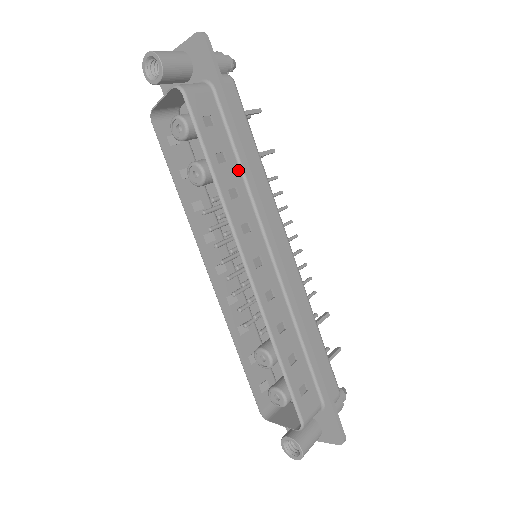
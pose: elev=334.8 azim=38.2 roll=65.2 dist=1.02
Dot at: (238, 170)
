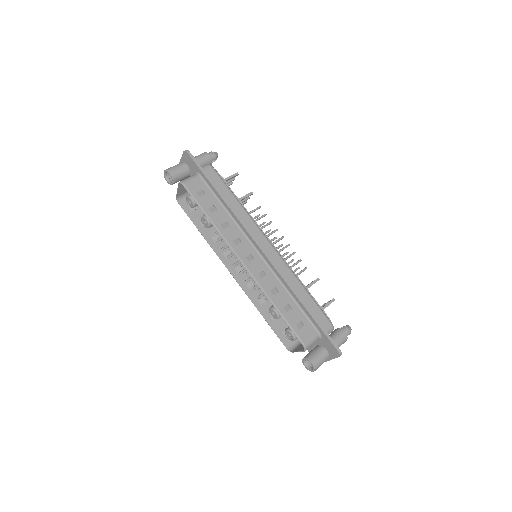
Dot at: (225, 212)
